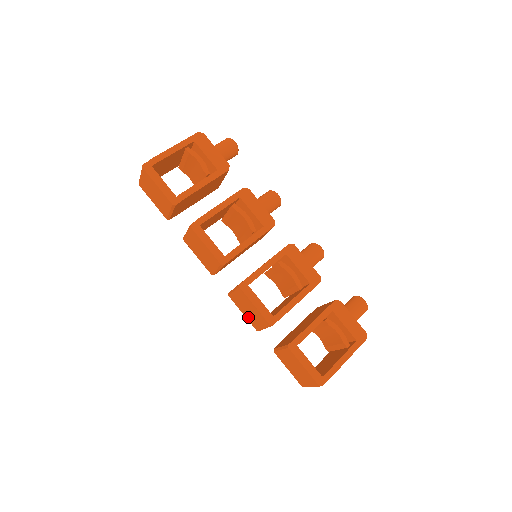
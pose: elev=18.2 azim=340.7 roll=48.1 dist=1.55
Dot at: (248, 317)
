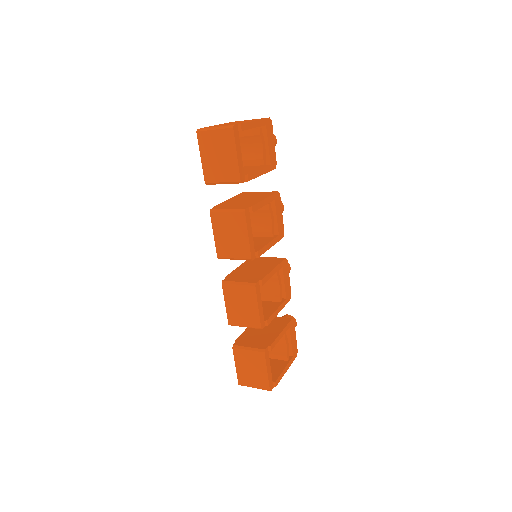
Dot at: (231, 310)
